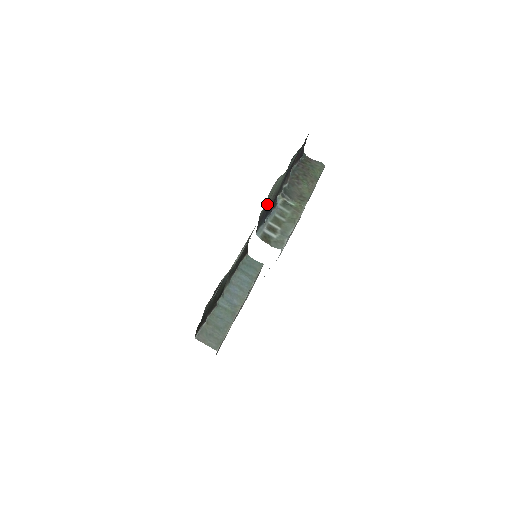
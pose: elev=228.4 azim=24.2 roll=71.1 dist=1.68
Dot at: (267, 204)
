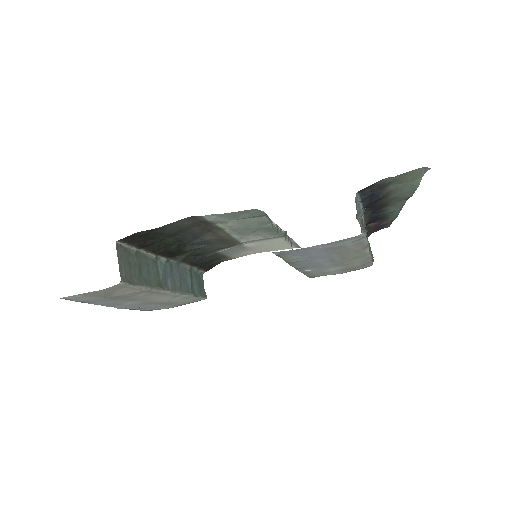
Dot at: (387, 186)
